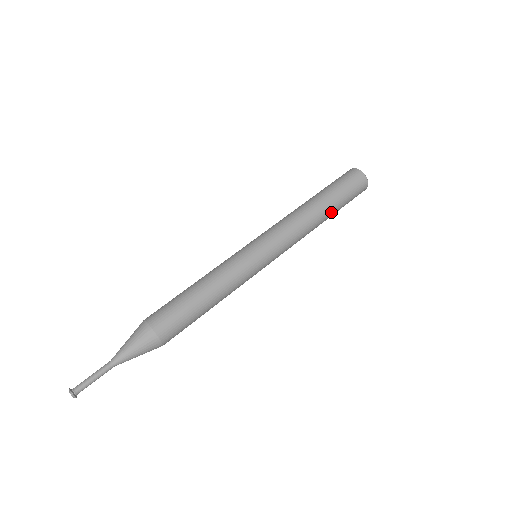
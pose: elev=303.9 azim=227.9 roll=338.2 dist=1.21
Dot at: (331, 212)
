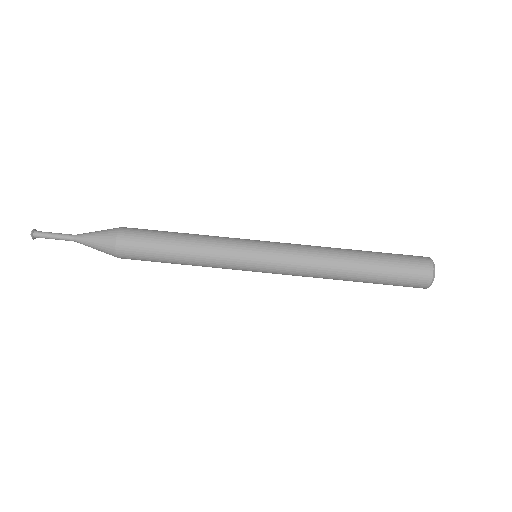
Dot at: occluded
